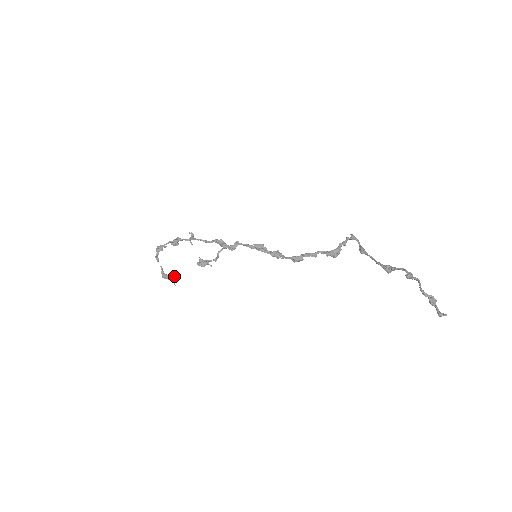
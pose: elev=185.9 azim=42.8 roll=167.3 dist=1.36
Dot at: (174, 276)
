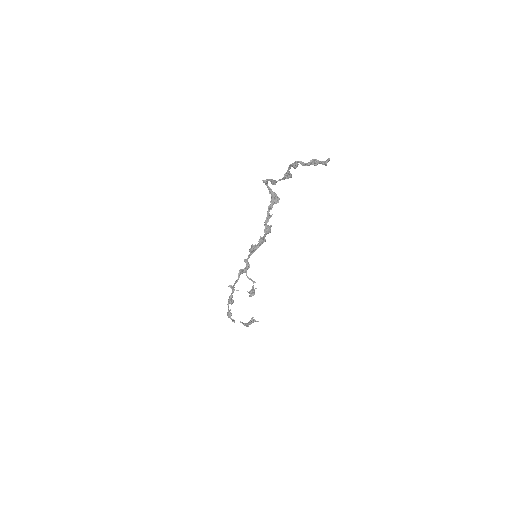
Dot at: (251, 318)
